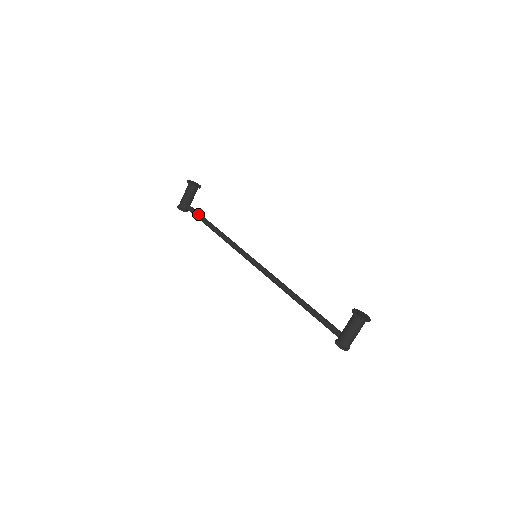
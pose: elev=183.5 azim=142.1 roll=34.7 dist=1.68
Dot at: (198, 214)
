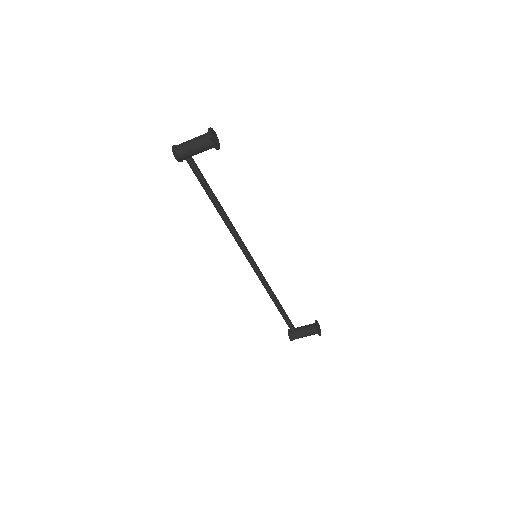
Dot at: (203, 180)
